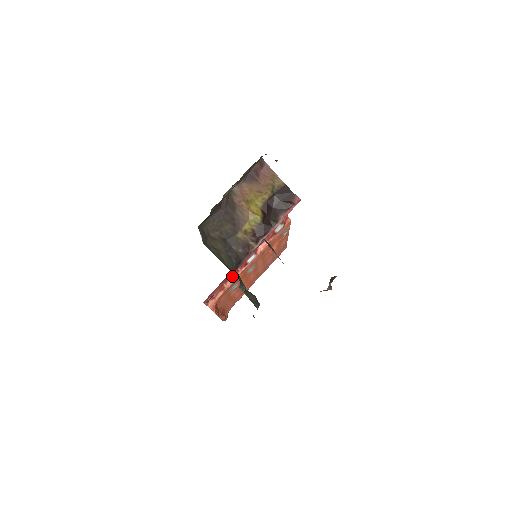
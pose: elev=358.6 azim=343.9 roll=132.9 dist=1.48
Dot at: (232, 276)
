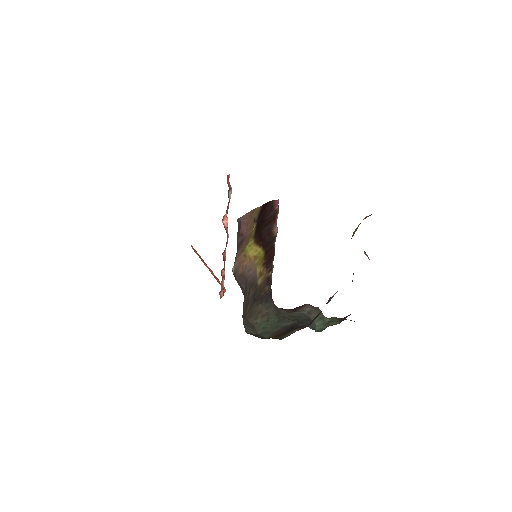
Dot at: occluded
